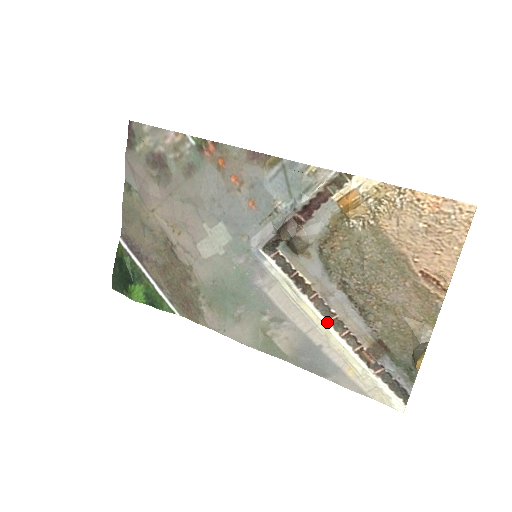
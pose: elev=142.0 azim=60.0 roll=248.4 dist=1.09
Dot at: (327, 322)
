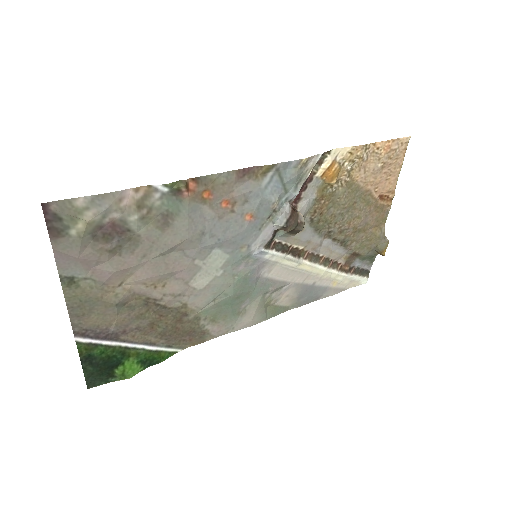
Dot at: (319, 265)
